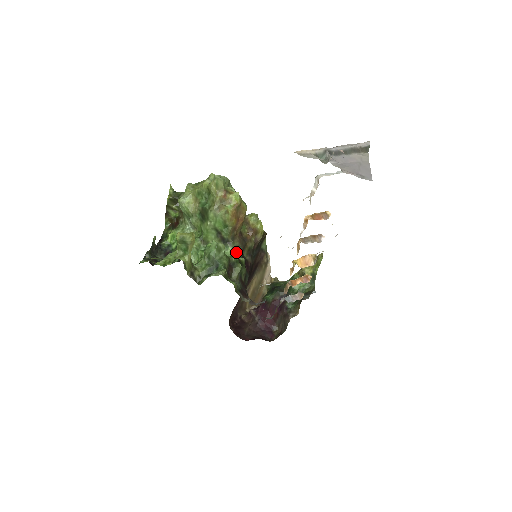
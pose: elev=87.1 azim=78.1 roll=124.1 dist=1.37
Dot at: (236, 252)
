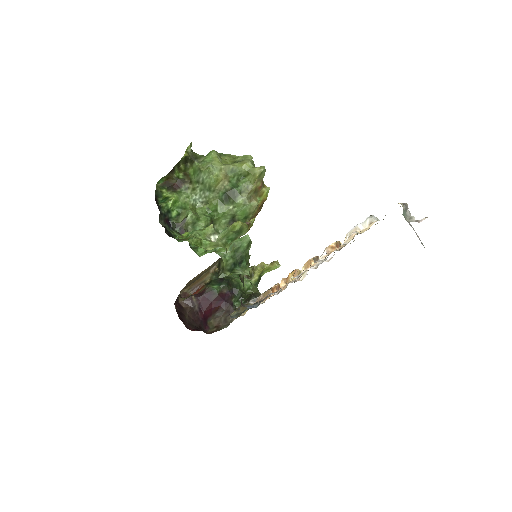
Dot at: occluded
